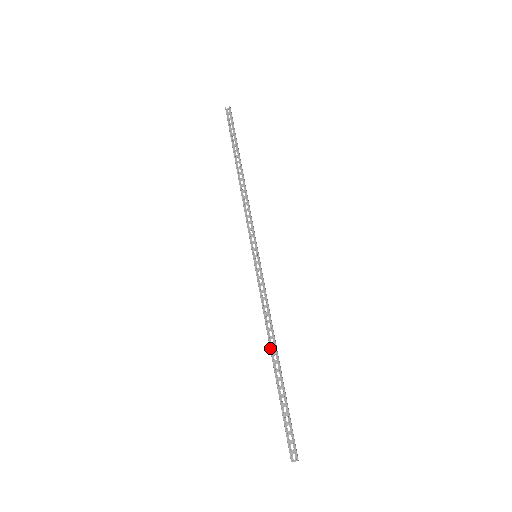
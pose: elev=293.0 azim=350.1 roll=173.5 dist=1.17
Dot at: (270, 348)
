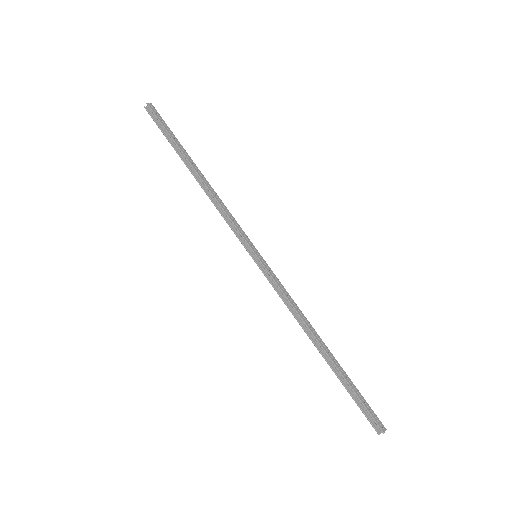
Dot at: (312, 342)
